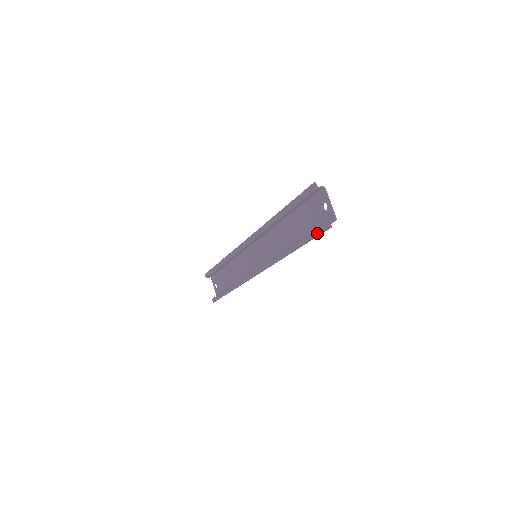
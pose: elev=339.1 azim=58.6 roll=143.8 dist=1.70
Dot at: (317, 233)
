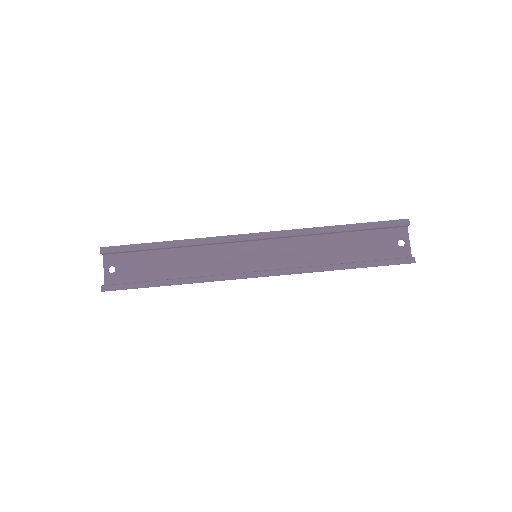
Dot at: (394, 262)
